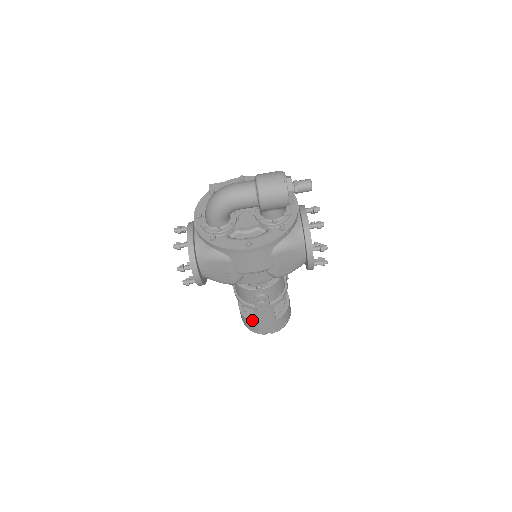
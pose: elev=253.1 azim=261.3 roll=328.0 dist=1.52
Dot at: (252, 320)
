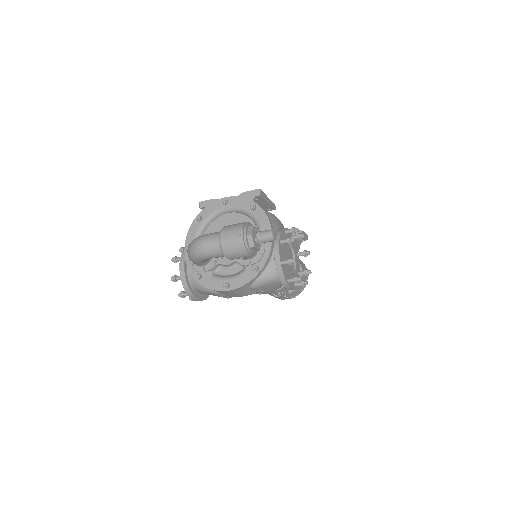
Dot at: occluded
